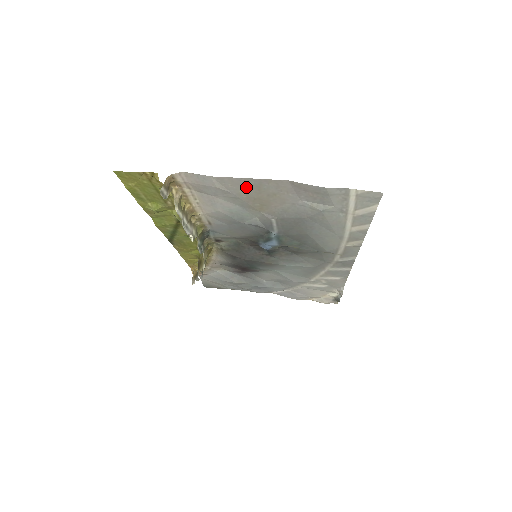
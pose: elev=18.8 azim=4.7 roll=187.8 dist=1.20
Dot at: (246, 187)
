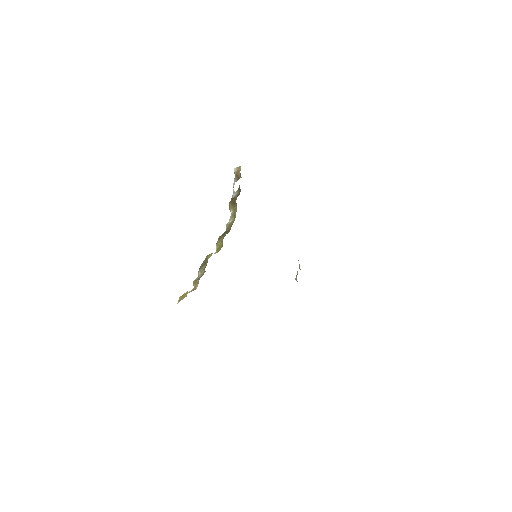
Dot at: occluded
